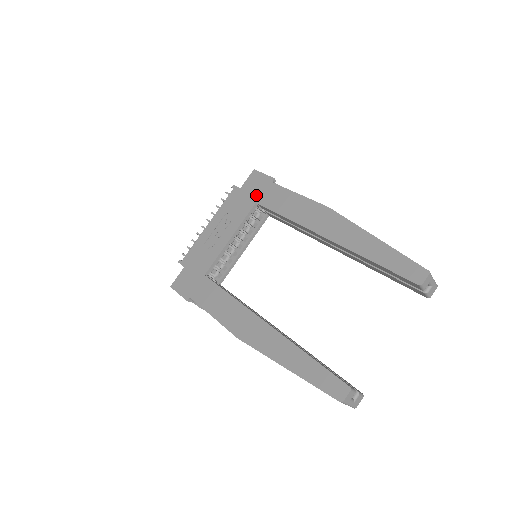
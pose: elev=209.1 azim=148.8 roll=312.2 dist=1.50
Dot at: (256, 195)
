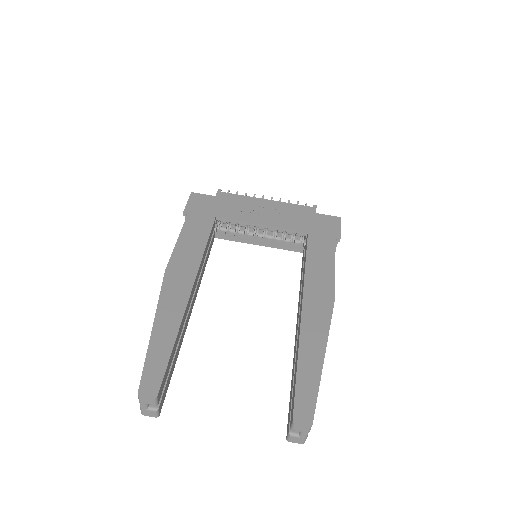
Dot at: (316, 229)
